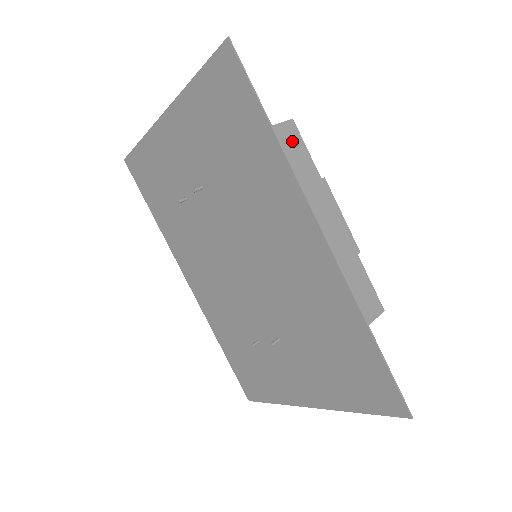
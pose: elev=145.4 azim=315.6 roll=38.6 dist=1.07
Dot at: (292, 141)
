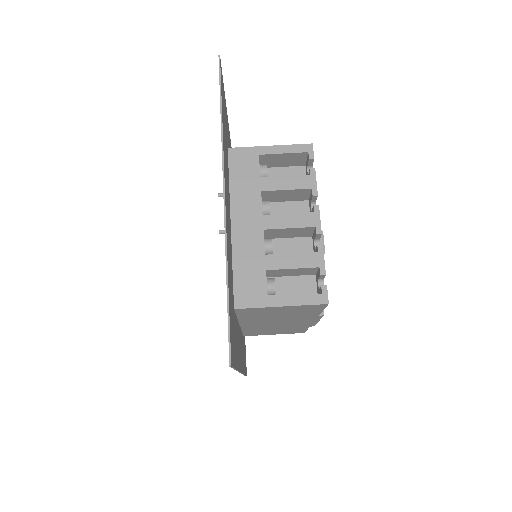
Dot at: (309, 309)
